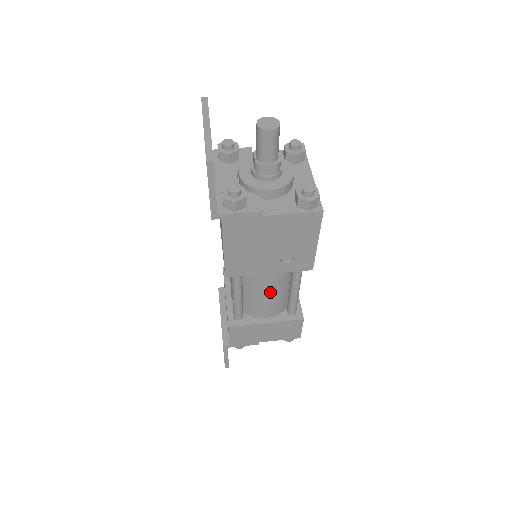
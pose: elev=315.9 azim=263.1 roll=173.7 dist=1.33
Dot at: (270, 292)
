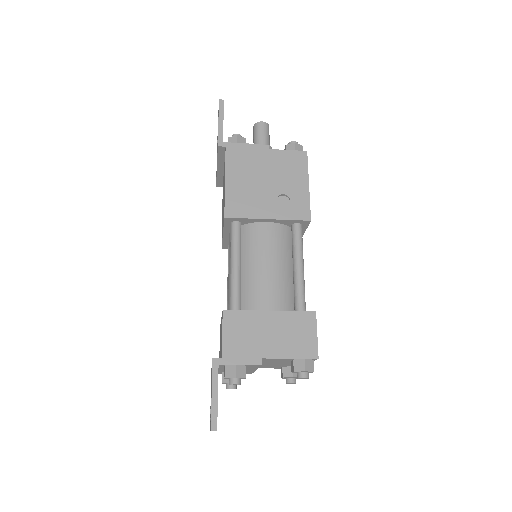
Dot at: (271, 261)
